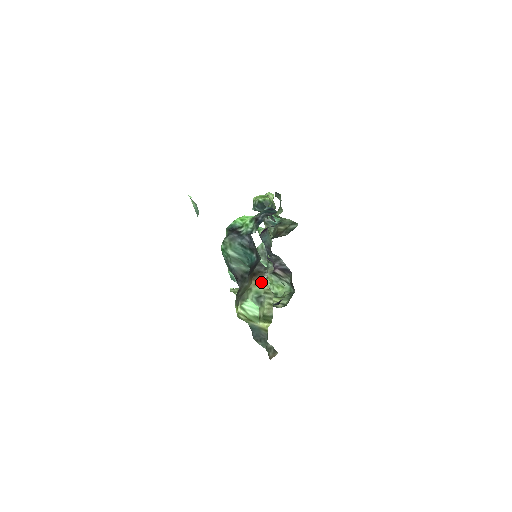
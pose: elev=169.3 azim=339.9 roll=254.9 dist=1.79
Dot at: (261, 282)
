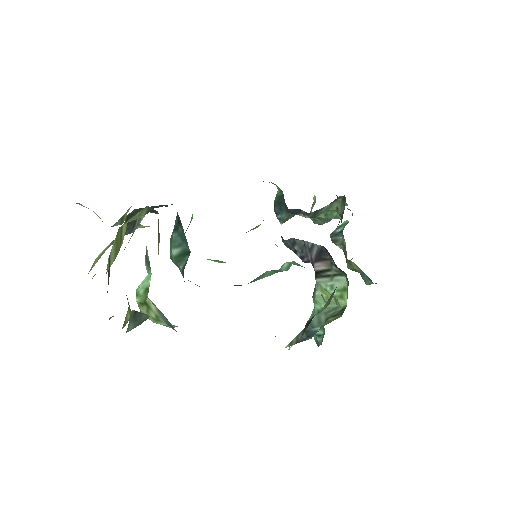
Dot at: (159, 238)
